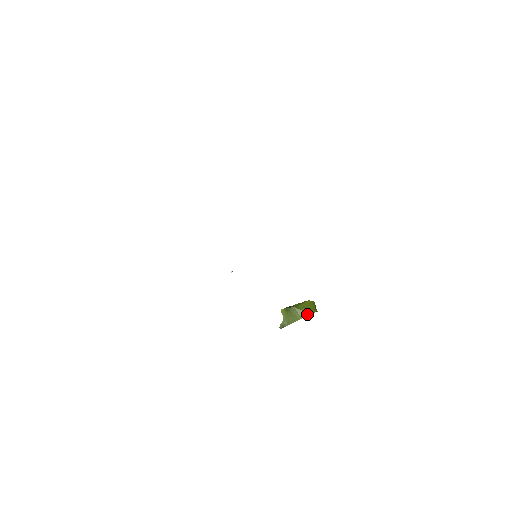
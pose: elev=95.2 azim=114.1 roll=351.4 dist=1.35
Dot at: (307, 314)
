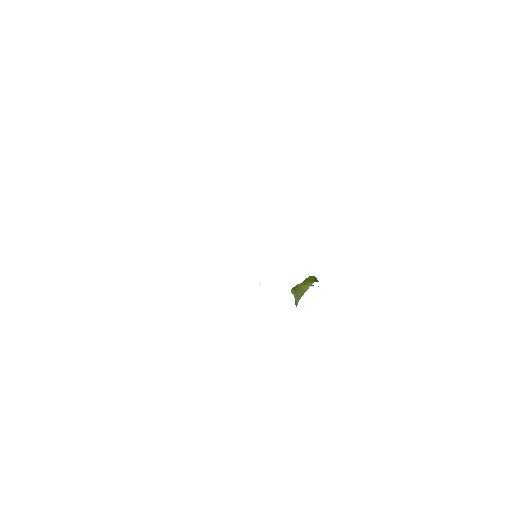
Dot at: (309, 286)
